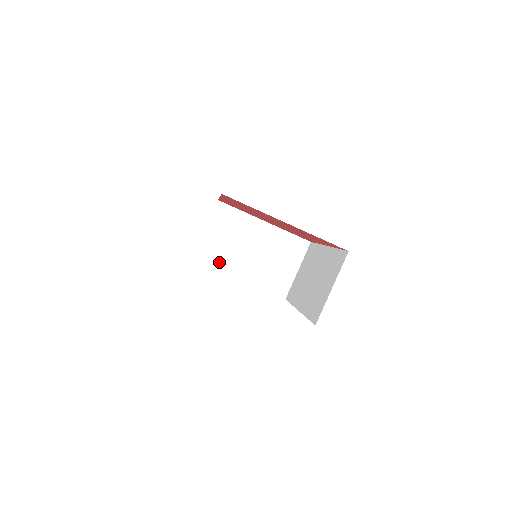
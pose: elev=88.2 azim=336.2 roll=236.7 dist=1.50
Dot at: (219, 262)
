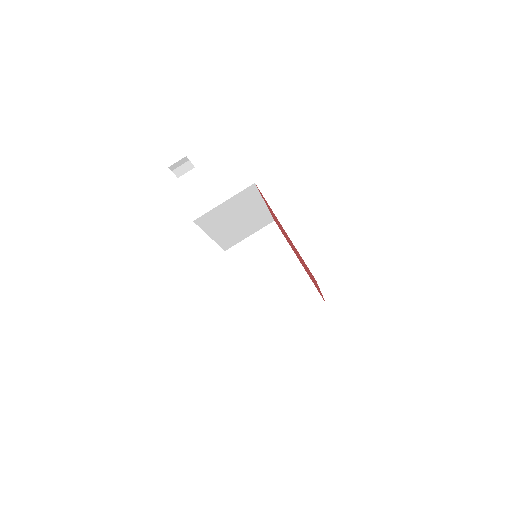
Dot at: (210, 225)
